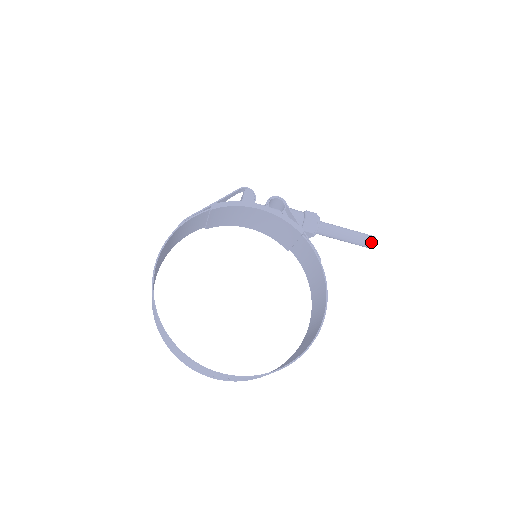
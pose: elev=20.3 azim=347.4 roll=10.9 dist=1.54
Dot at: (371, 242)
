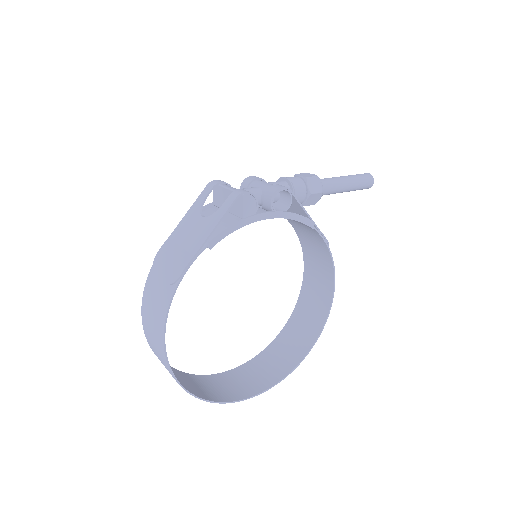
Dot at: (369, 186)
